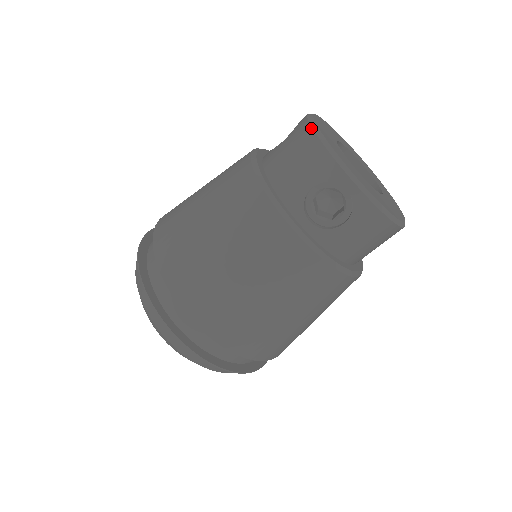
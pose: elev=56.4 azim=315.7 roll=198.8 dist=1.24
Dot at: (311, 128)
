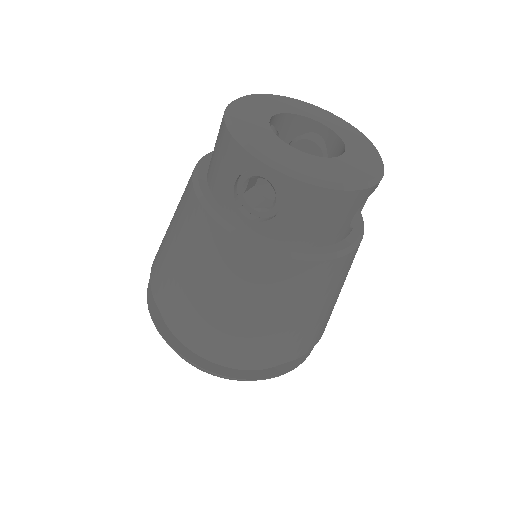
Dot at: (223, 119)
